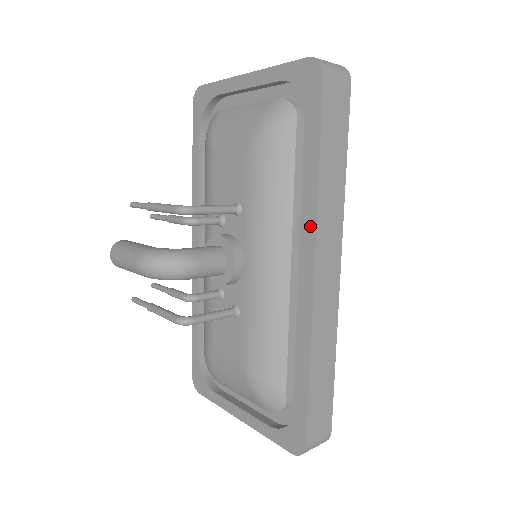
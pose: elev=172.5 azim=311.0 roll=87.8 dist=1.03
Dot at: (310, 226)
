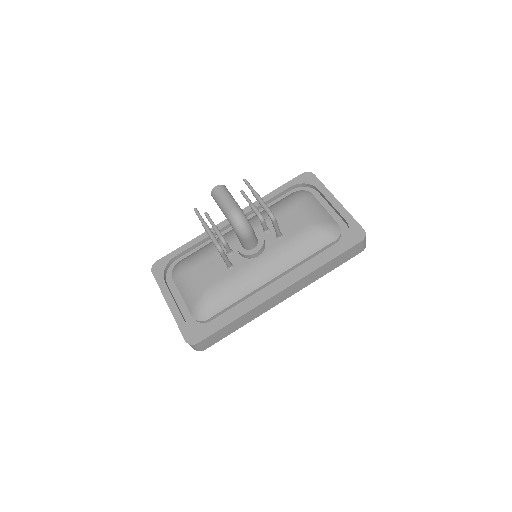
Dot at: (299, 276)
